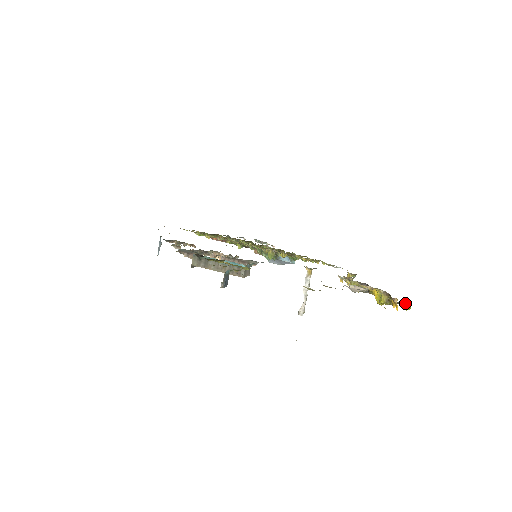
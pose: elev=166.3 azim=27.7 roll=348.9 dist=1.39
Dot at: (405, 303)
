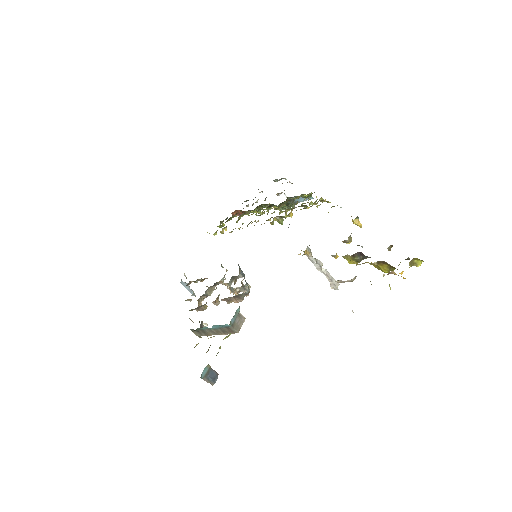
Dot at: (411, 262)
